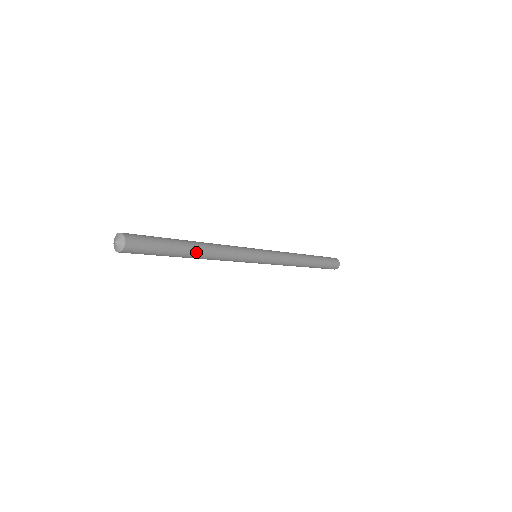
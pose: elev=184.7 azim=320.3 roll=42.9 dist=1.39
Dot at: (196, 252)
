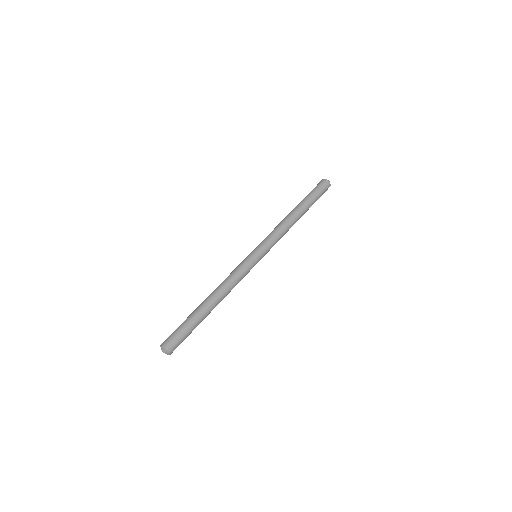
Dot at: occluded
